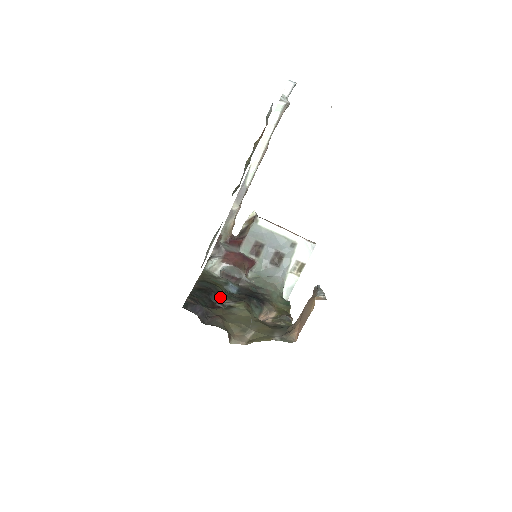
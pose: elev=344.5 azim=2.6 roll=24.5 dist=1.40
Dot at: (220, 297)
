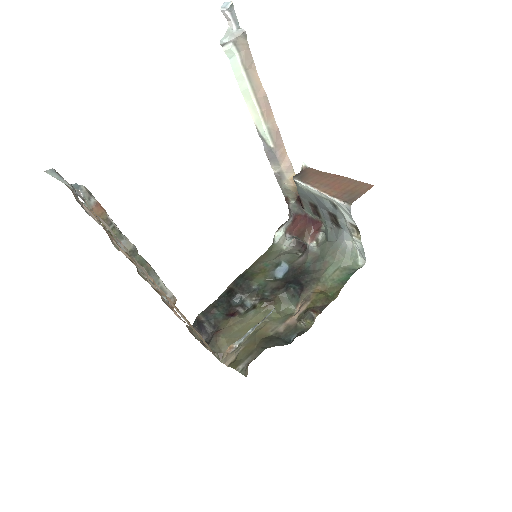
Dot at: (249, 295)
